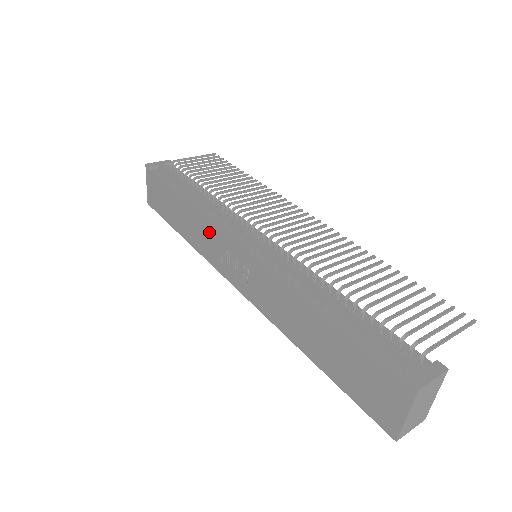
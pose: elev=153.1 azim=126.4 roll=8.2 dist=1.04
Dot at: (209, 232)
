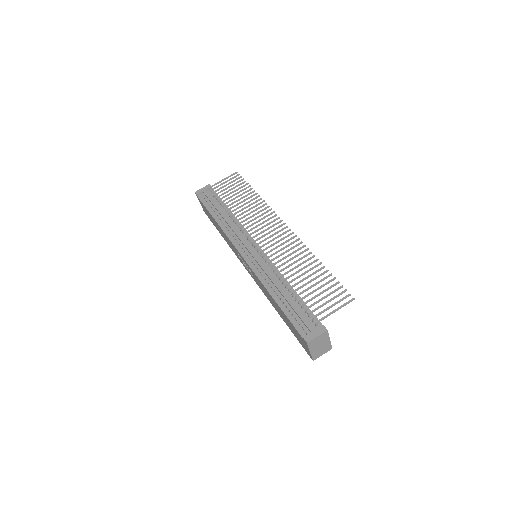
Dot at: (230, 243)
